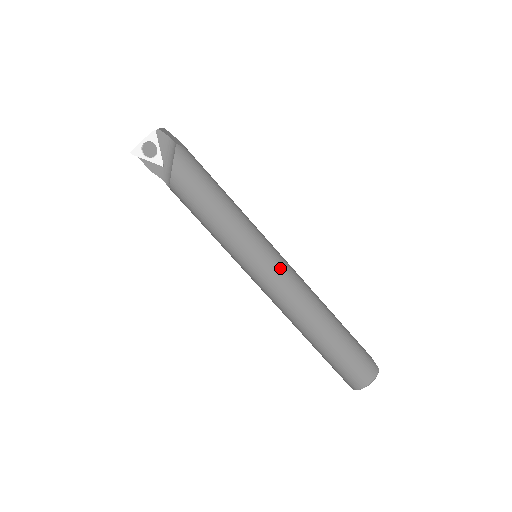
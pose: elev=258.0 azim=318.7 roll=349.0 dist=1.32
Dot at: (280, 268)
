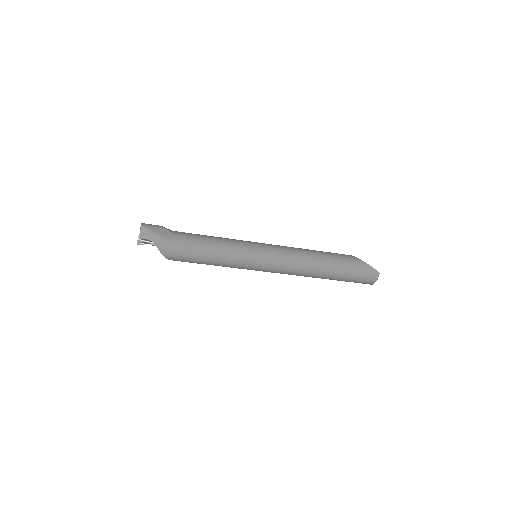
Dot at: (274, 266)
